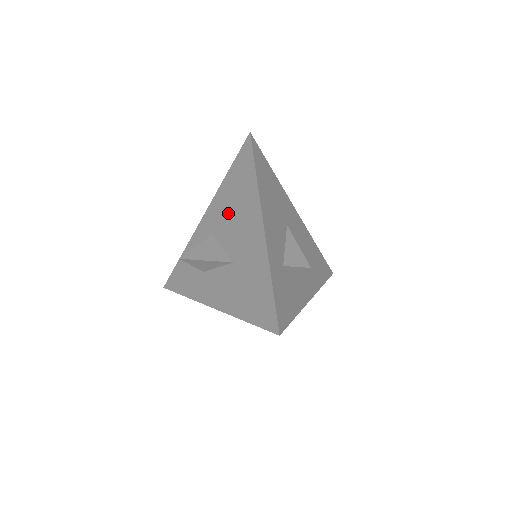
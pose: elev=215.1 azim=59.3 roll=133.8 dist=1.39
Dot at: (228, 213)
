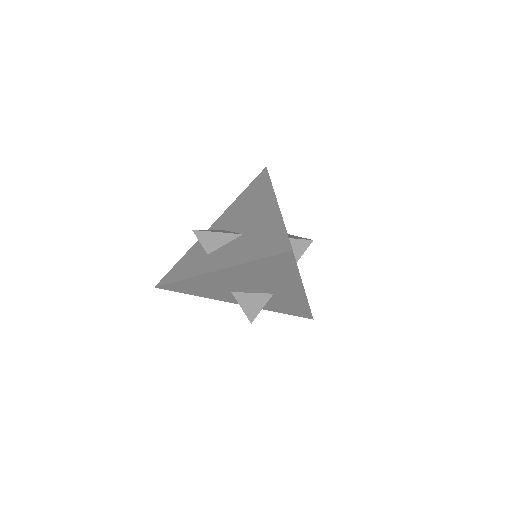
Dot at: (240, 211)
